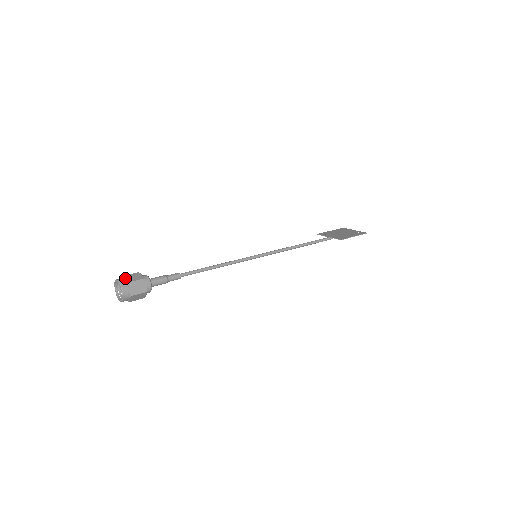
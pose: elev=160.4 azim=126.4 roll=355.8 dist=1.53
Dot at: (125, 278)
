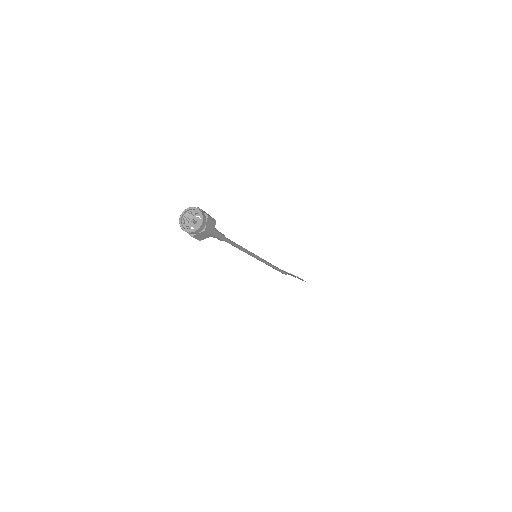
Dot at: (202, 210)
